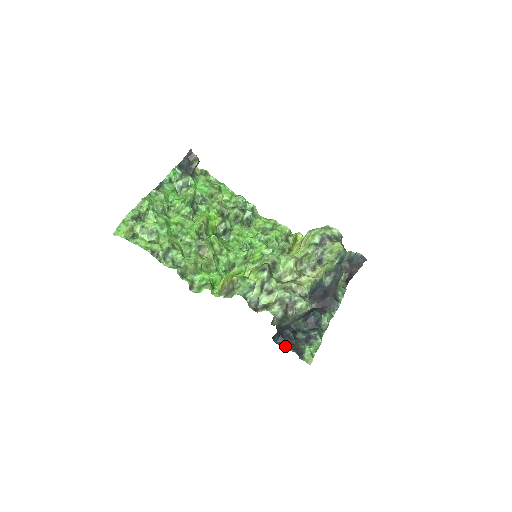
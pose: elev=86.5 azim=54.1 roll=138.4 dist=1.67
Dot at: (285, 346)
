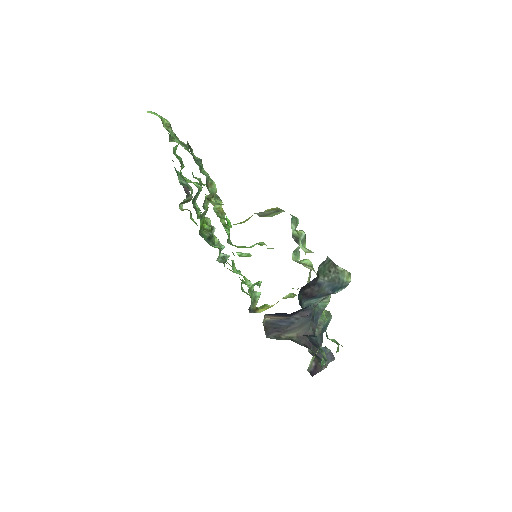
Dot at: occluded
